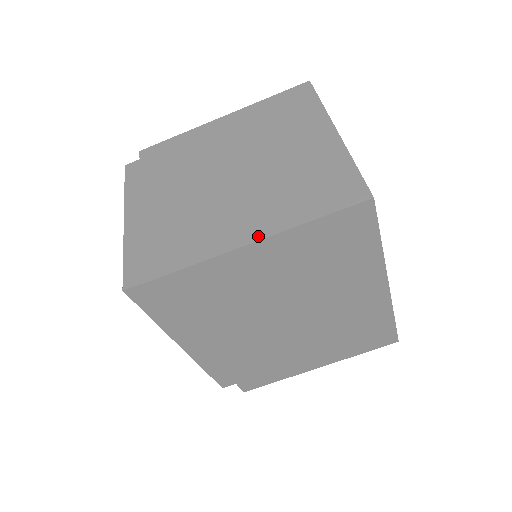
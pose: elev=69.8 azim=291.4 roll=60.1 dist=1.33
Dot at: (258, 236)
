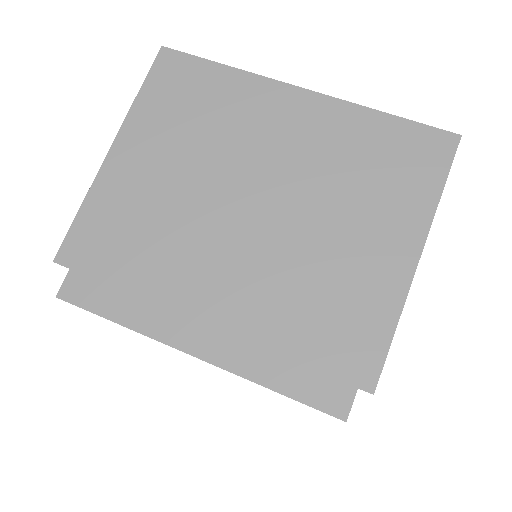
Dot at: (114, 146)
